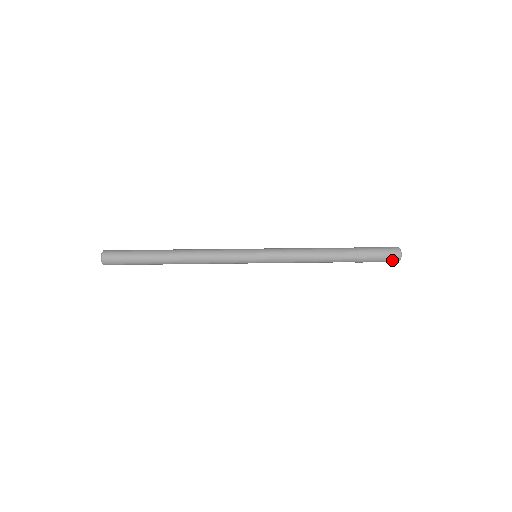
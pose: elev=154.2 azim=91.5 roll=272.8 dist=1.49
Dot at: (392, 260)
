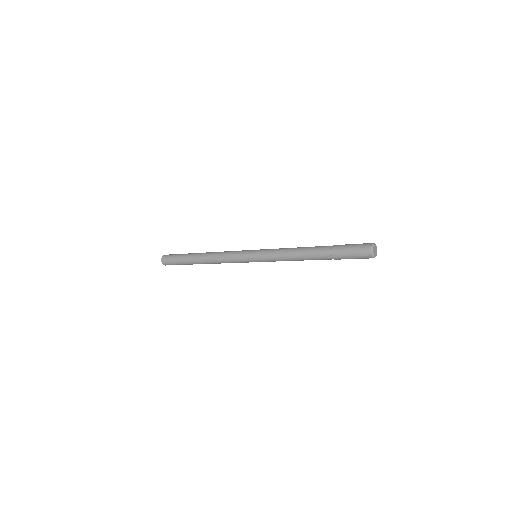
Dot at: (364, 251)
